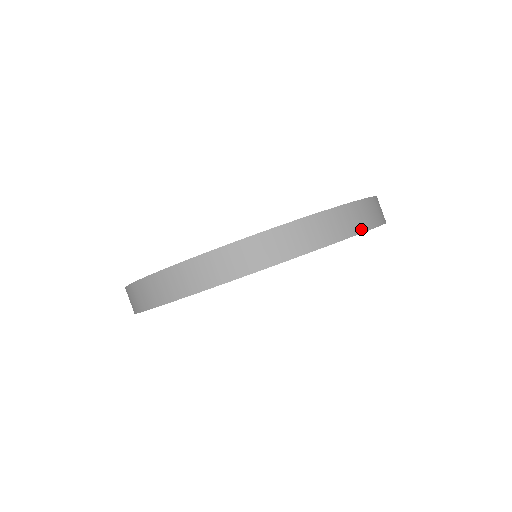
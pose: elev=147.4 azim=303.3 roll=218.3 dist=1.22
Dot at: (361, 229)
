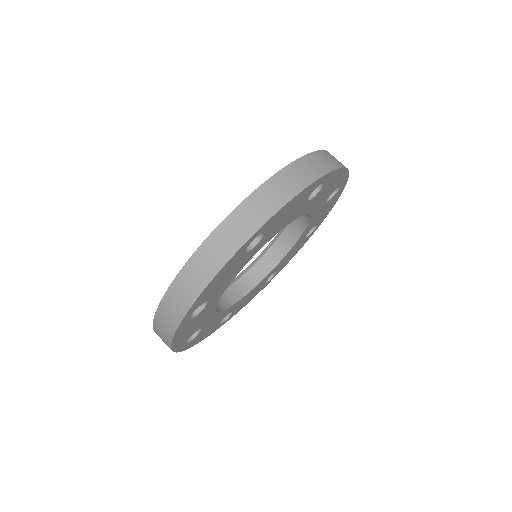
Dot at: (339, 165)
